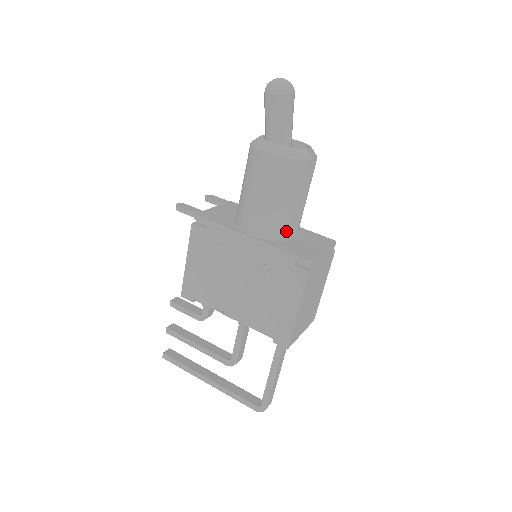
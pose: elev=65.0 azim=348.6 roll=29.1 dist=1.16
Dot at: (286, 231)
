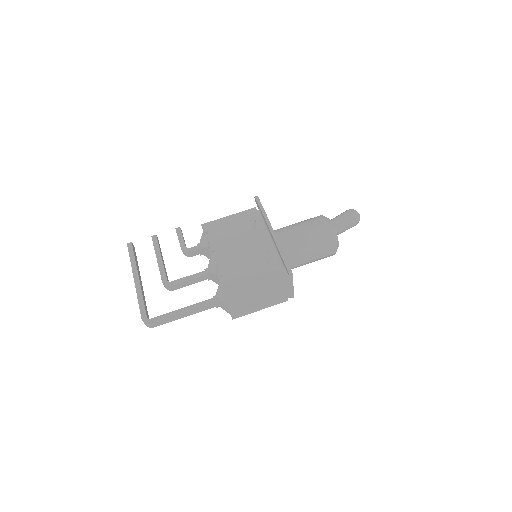
Dot at: (291, 257)
